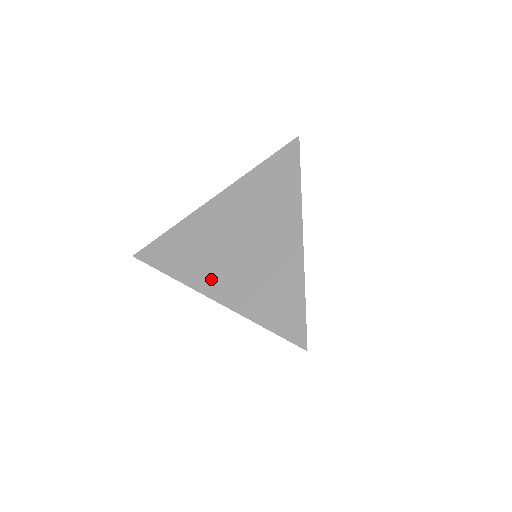
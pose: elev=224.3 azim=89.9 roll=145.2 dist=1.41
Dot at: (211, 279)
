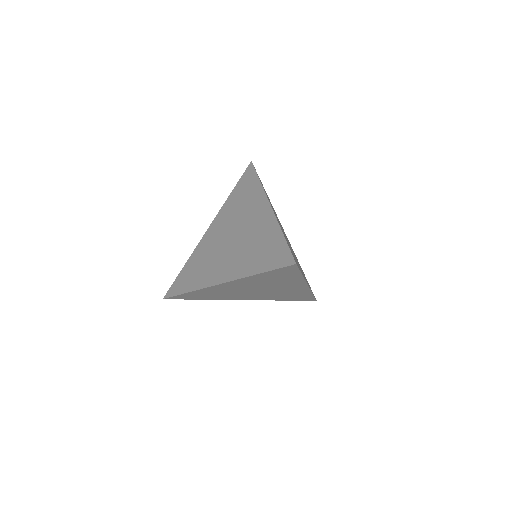
Dot at: (218, 272)
